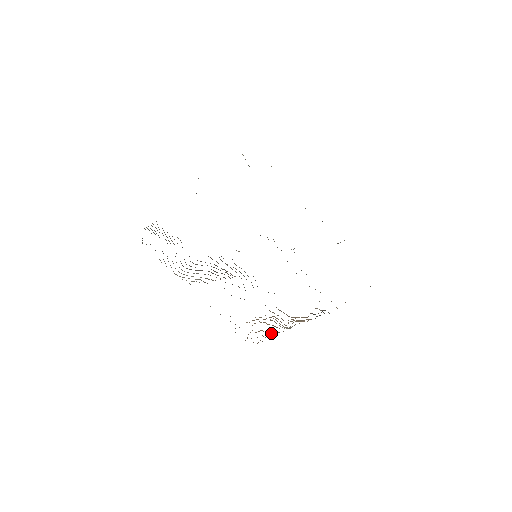
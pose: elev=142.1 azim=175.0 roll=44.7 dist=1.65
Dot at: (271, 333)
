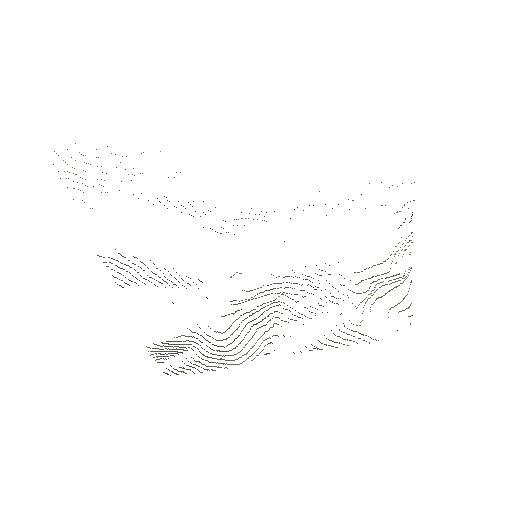
Dot at: occluded
